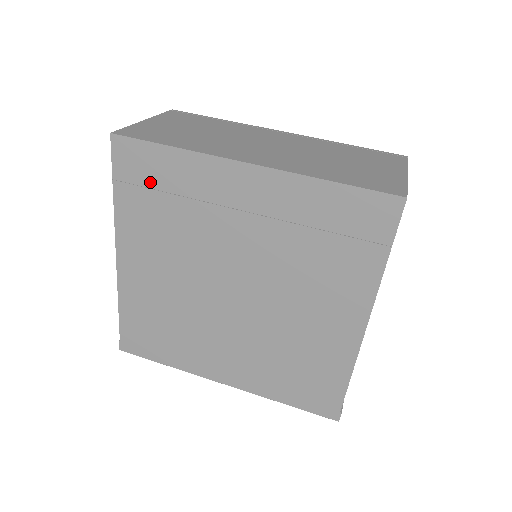
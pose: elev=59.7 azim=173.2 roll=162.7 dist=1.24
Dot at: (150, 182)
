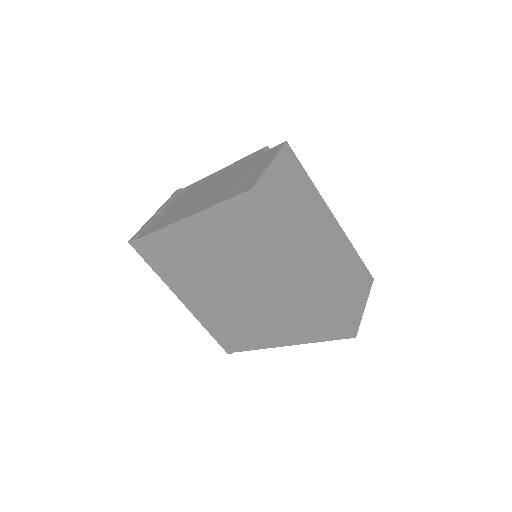
Dot at: (247, 223)
